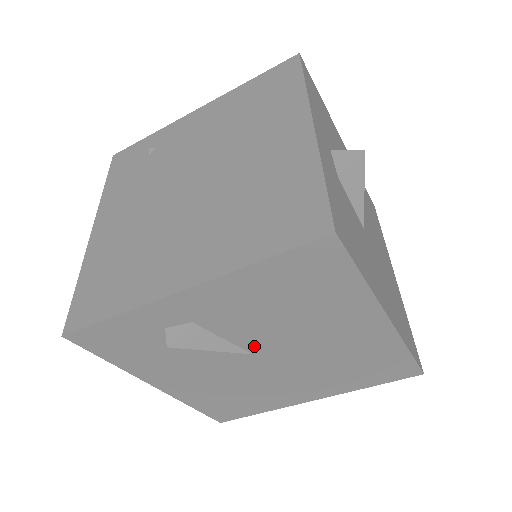
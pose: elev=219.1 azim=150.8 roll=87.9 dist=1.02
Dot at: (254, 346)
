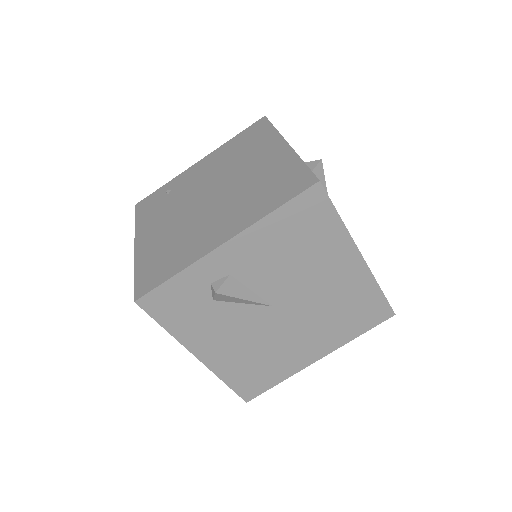
Dot at: (273, 296)
